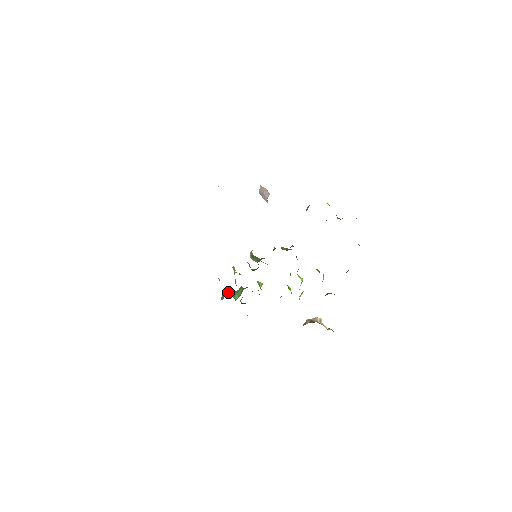
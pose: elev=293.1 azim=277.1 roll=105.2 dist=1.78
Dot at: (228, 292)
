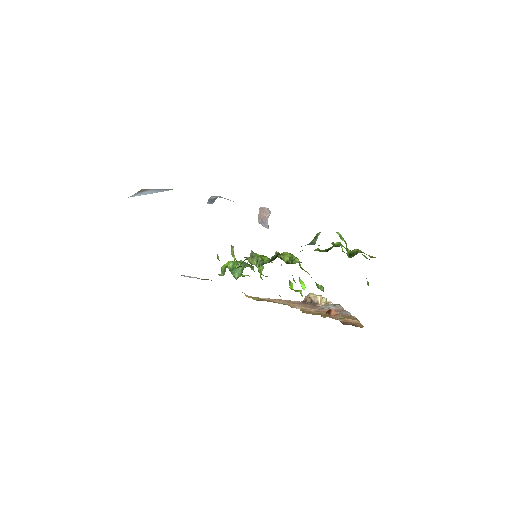
Dot at: (228, 265)
